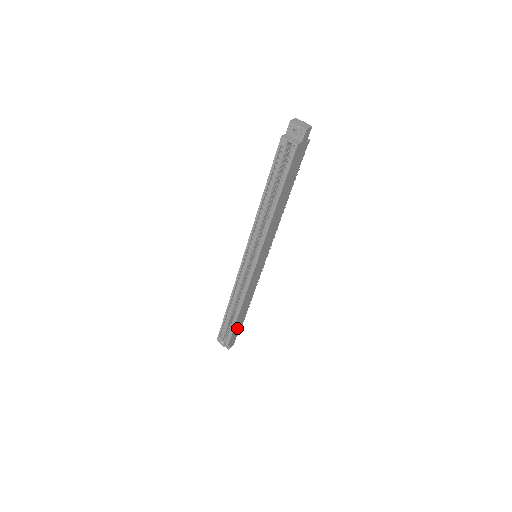
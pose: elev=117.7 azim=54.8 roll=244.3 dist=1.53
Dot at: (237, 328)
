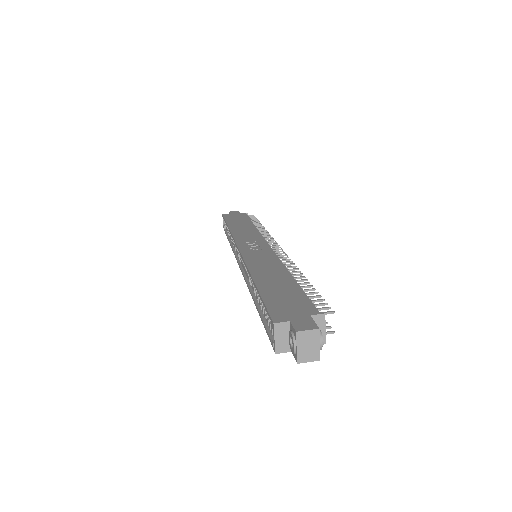
Dot at: occluded
